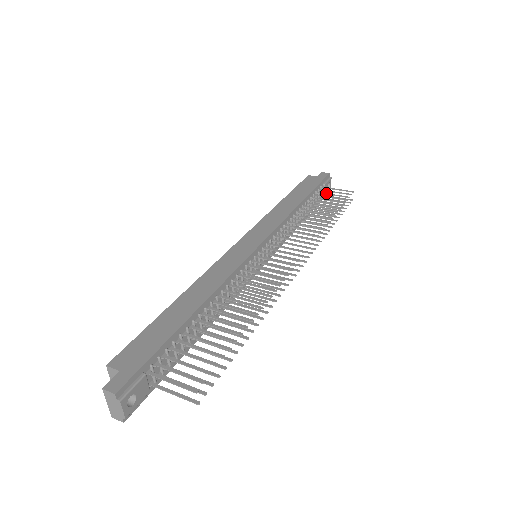
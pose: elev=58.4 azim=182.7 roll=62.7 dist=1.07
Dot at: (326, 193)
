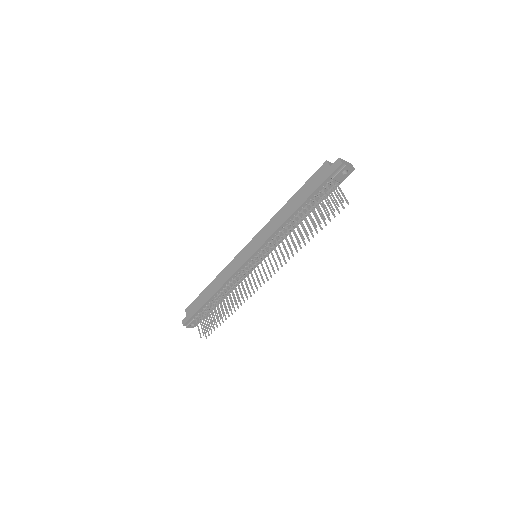
Dot at: (325, 195)
